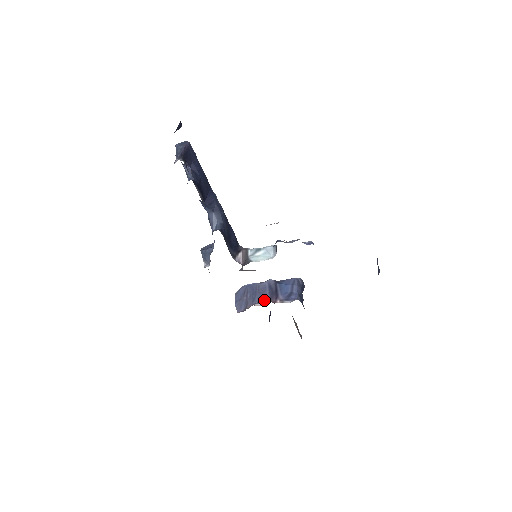
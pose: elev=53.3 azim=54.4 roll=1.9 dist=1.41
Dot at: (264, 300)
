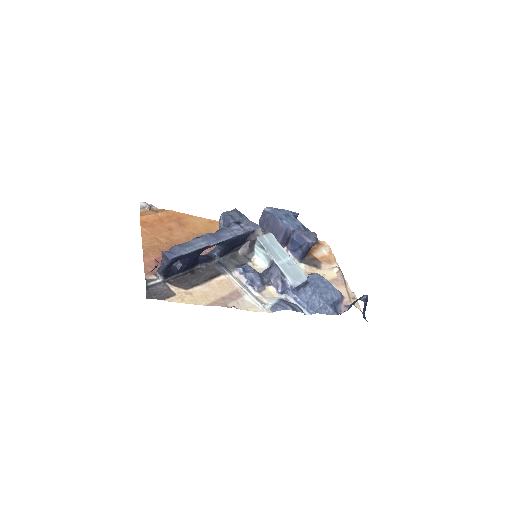
Dot at: occluded
